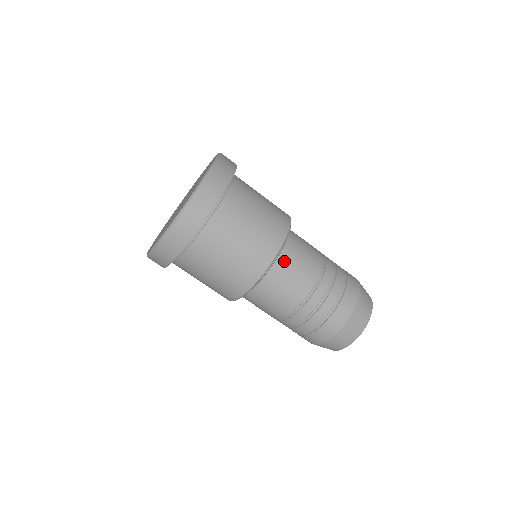
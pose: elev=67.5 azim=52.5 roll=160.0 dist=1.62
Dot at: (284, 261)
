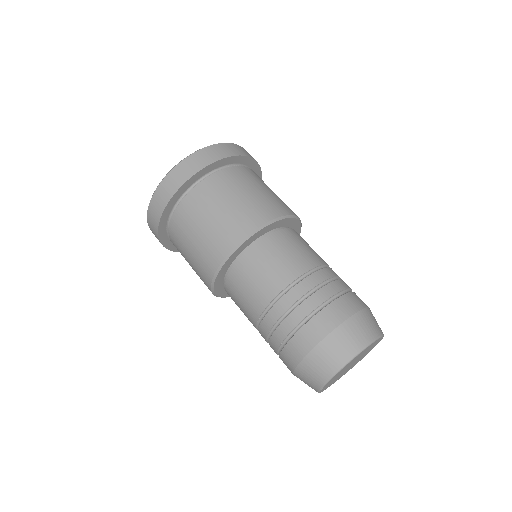
Dot at: (264, 247)
